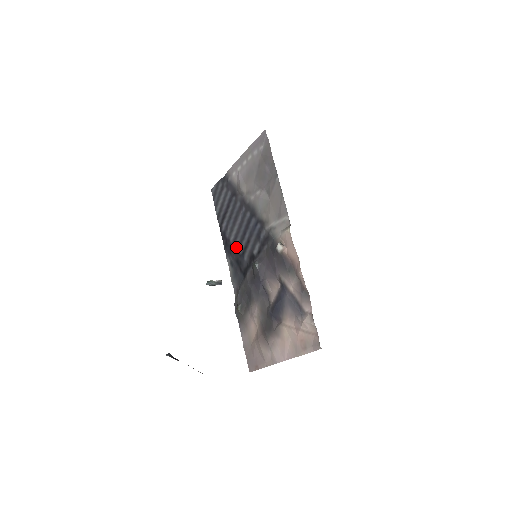
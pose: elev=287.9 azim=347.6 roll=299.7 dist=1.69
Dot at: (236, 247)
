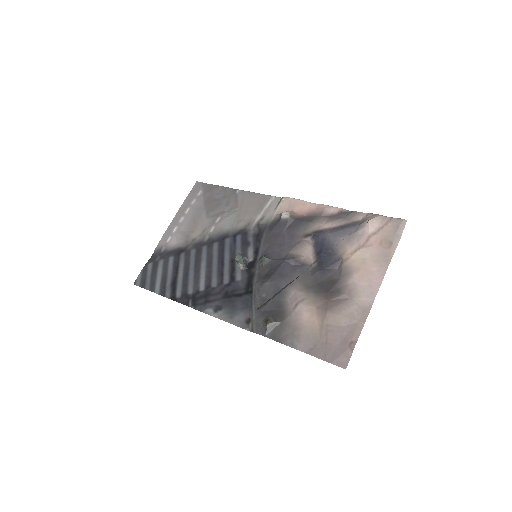
Dot at: (215, 285)
